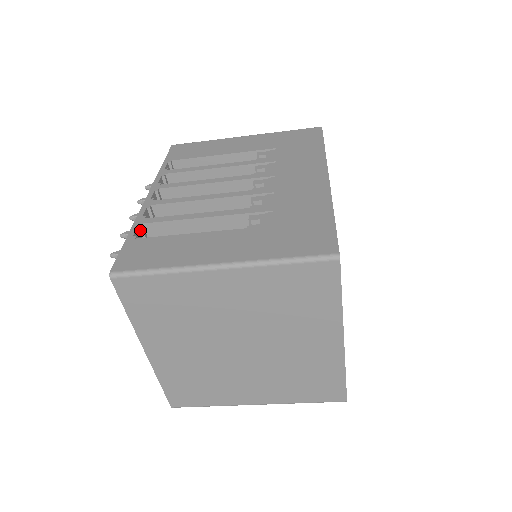
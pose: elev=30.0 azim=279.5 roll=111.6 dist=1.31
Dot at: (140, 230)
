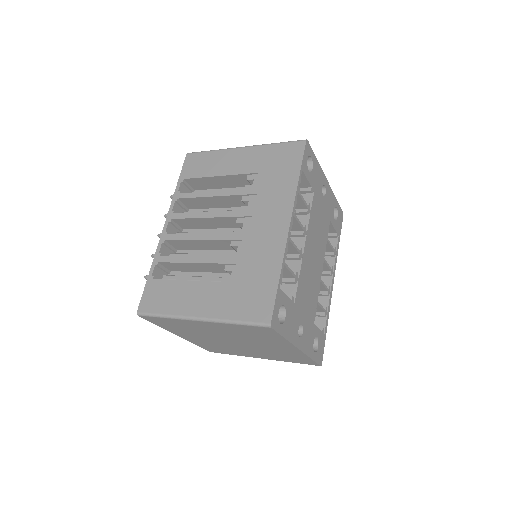
Dot at: (158, 266)
